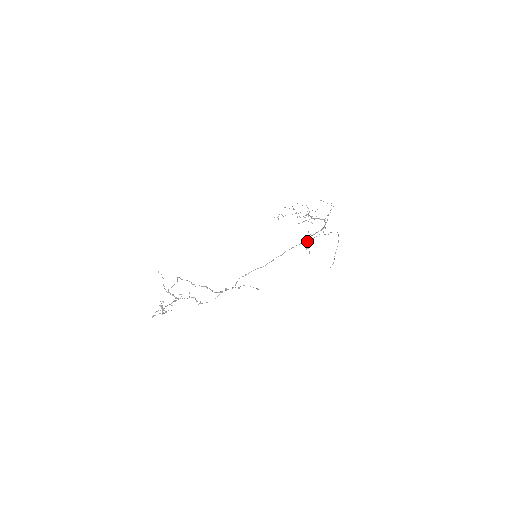
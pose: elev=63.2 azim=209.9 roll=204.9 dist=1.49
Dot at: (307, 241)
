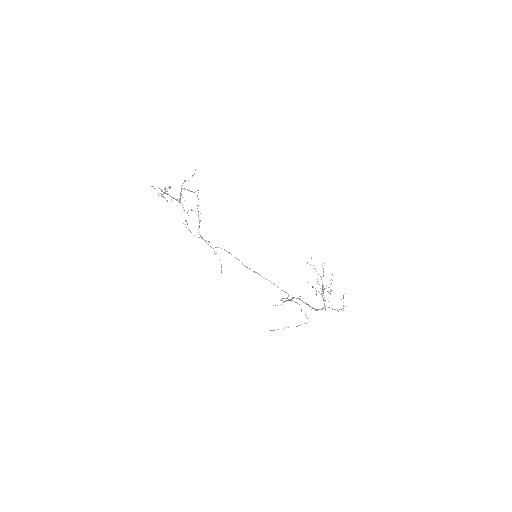
Dot at: occluded
